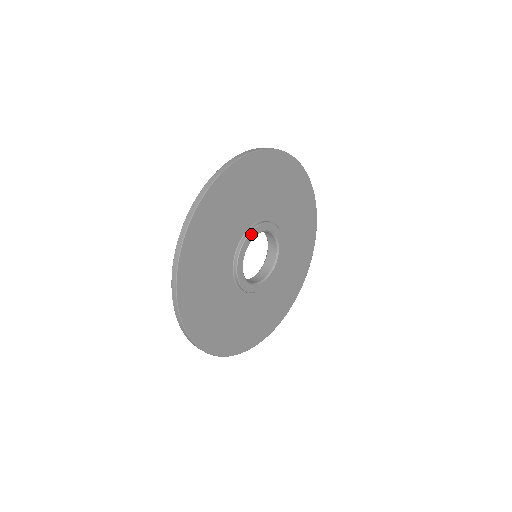
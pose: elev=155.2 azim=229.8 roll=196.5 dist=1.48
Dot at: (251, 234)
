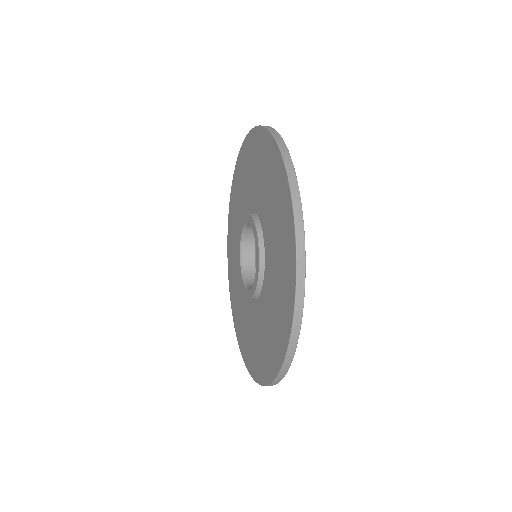
Dot at: occluded
